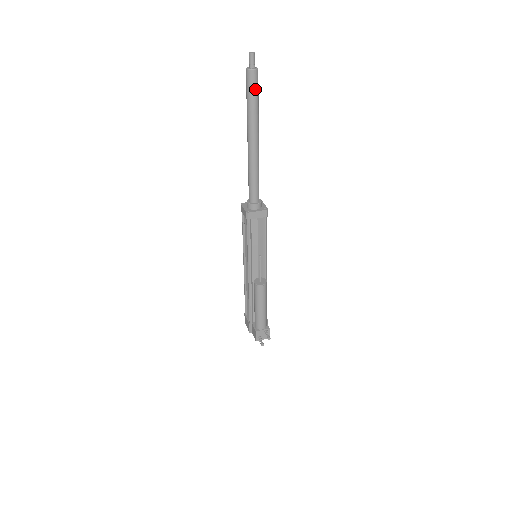
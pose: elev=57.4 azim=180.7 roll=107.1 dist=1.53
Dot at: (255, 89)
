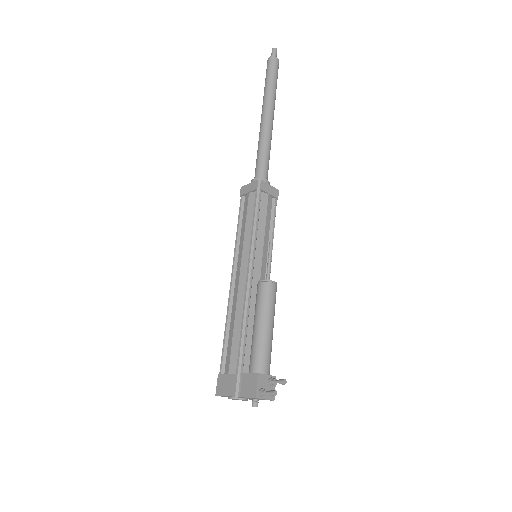
Dot at: (277, 73)
